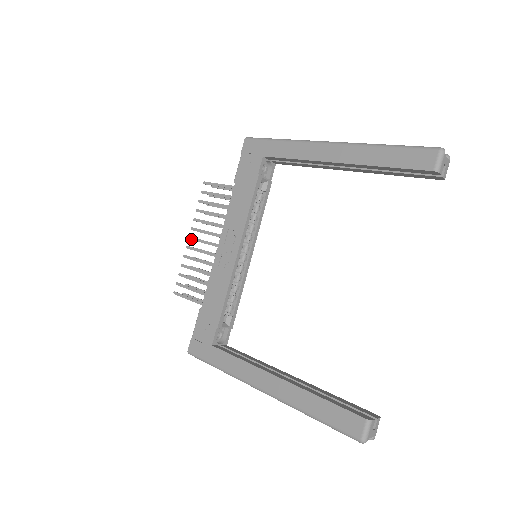
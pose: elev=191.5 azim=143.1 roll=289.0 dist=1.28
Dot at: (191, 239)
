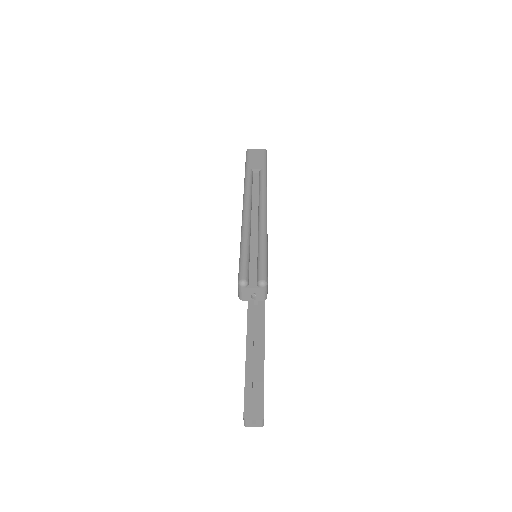
Dot at: occluded
